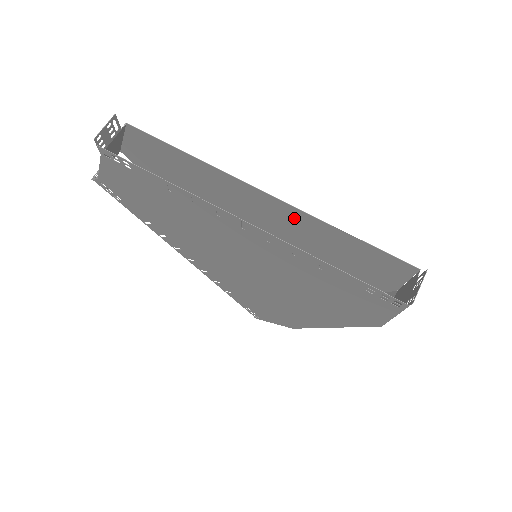
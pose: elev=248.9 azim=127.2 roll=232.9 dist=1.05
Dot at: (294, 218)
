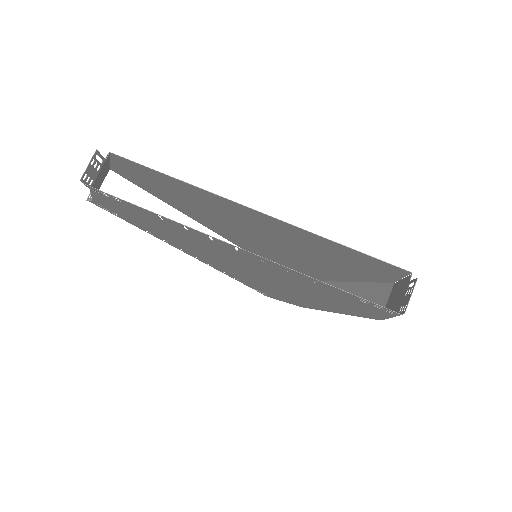
Dot at: (286, 229)
